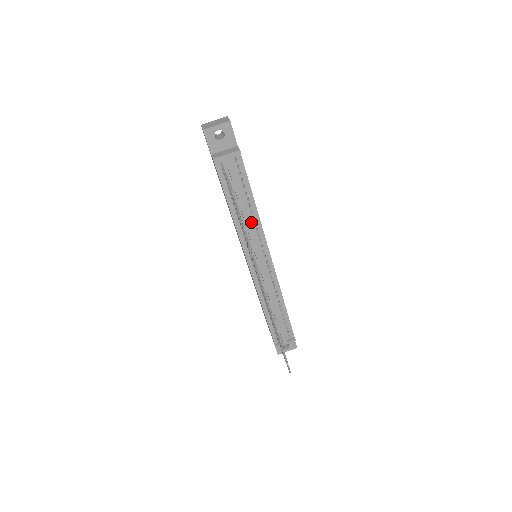
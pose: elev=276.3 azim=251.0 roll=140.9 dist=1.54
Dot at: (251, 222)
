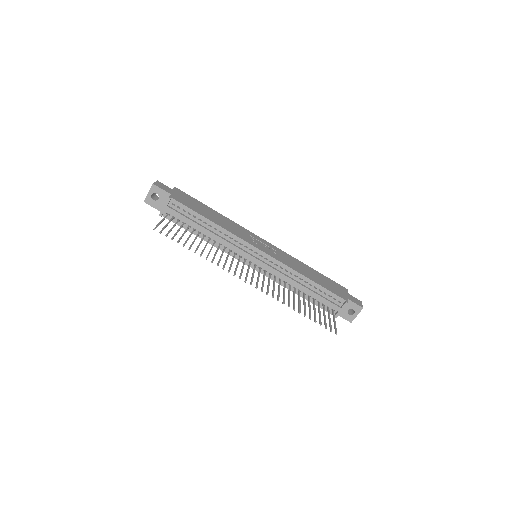
Dot at: (222, 236)
